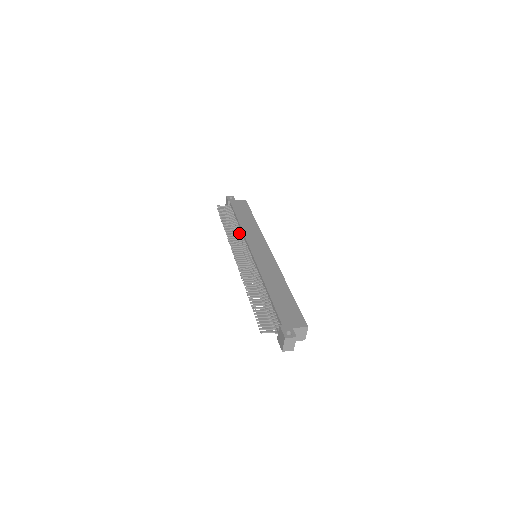
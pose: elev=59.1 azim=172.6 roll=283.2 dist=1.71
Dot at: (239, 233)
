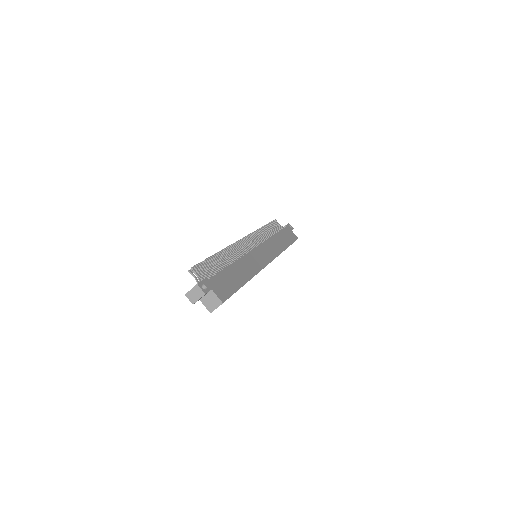
Dot at: occluded
